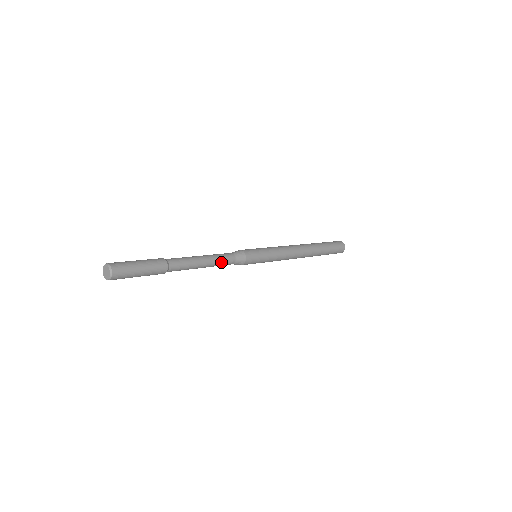
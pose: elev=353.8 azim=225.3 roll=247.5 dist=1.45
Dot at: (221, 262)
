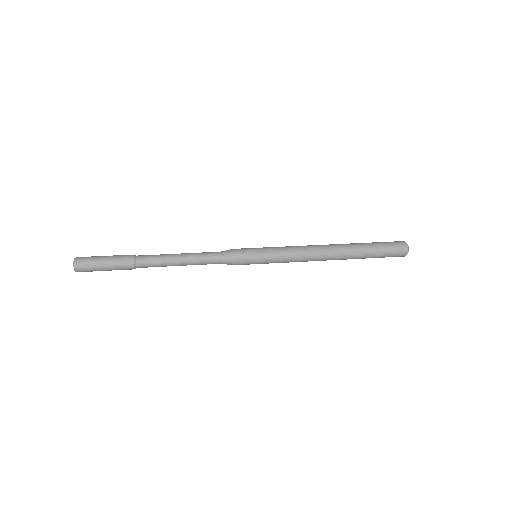
Dot at: (202, 261)
